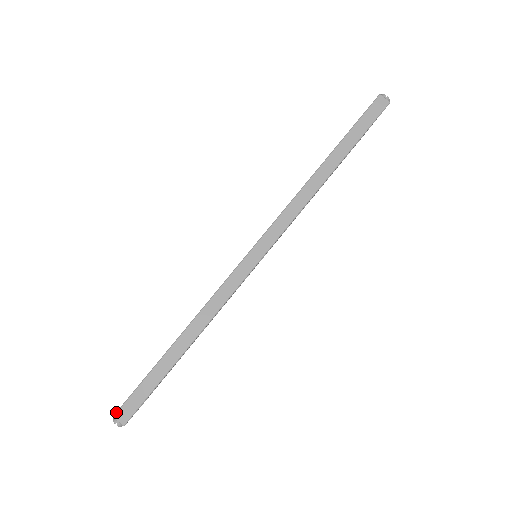
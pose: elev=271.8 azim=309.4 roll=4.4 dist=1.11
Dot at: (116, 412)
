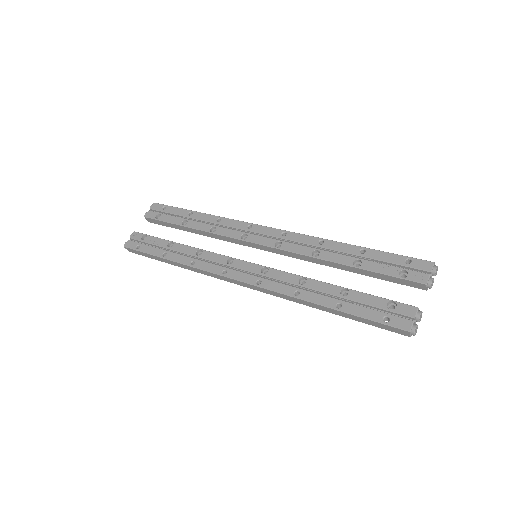
Dot at: (126, 247)
